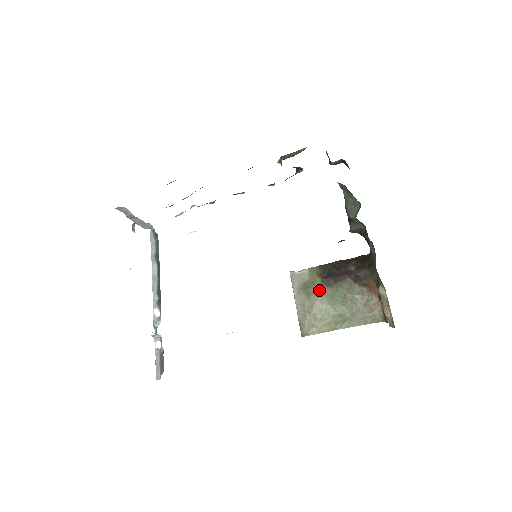
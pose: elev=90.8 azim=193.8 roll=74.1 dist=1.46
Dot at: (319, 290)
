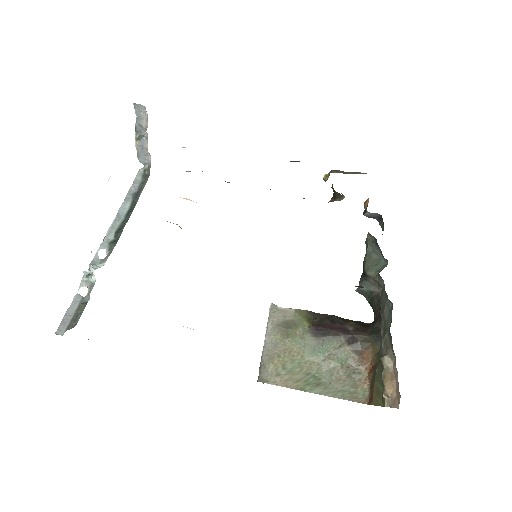
Dot at: (302, 335)
